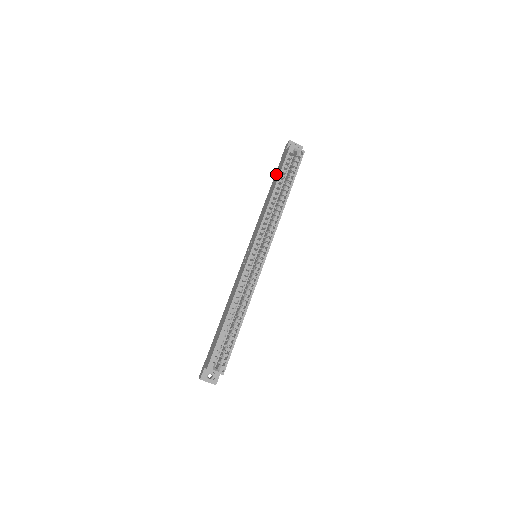
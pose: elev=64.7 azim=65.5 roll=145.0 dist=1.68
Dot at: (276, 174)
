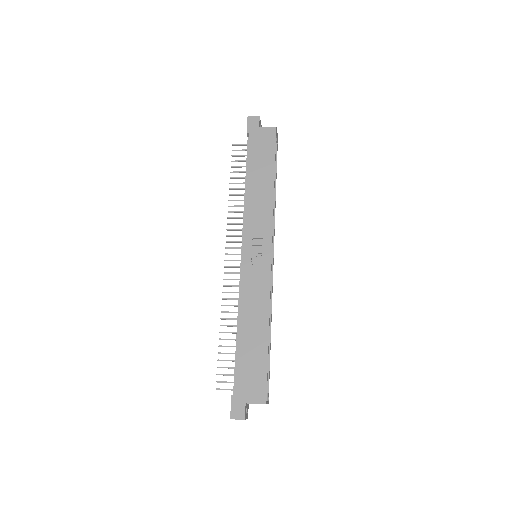
Dot at: (256, 156)
